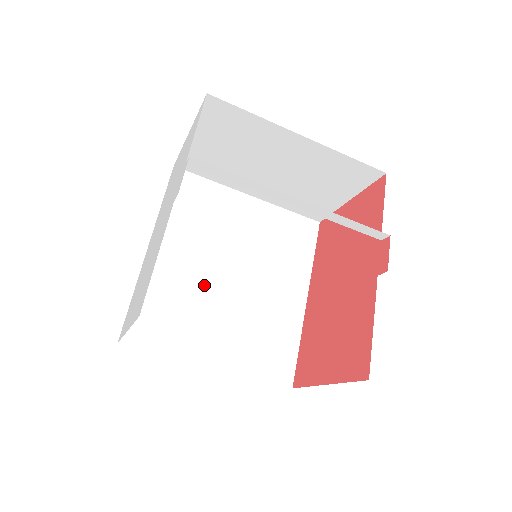
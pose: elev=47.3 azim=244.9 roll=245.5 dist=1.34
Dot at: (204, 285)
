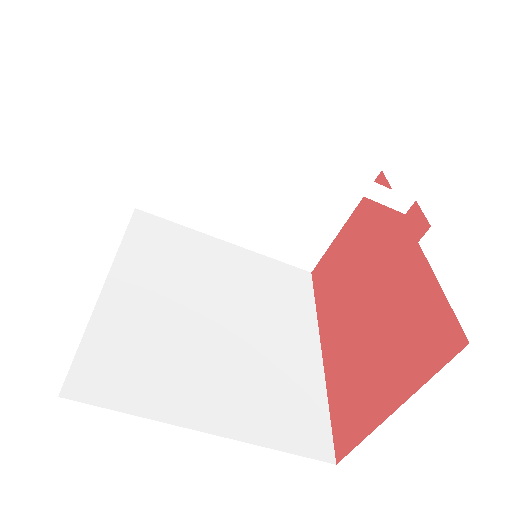
Dot at: (185, 326)
